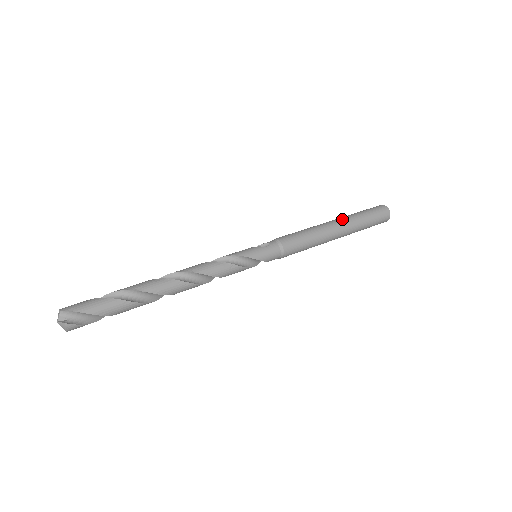
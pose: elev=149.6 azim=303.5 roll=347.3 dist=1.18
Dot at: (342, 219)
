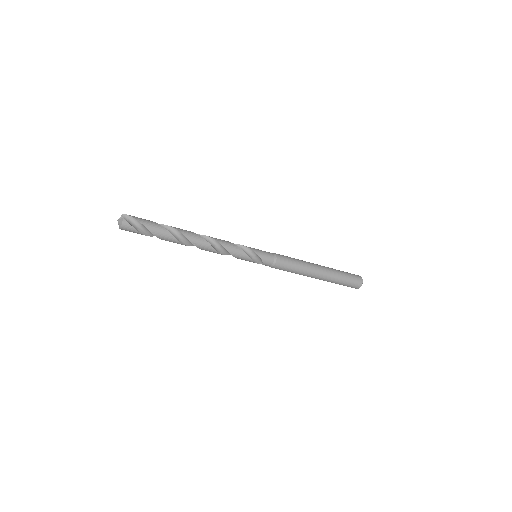
Dot at: (324, 266)
